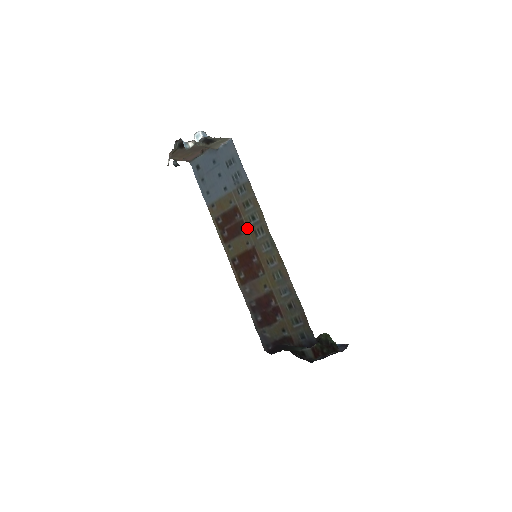
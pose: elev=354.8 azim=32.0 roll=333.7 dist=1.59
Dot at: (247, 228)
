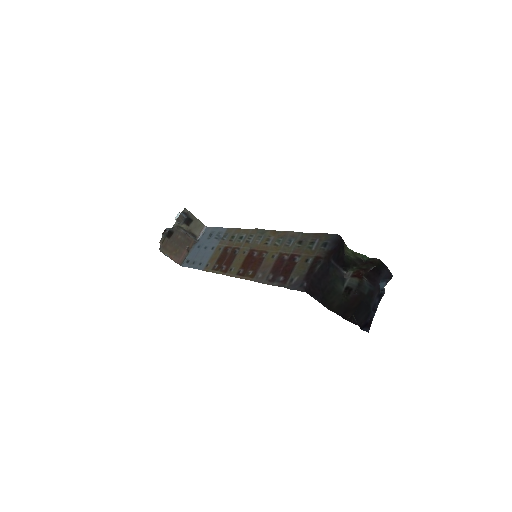
Dot at: (239, 247)
